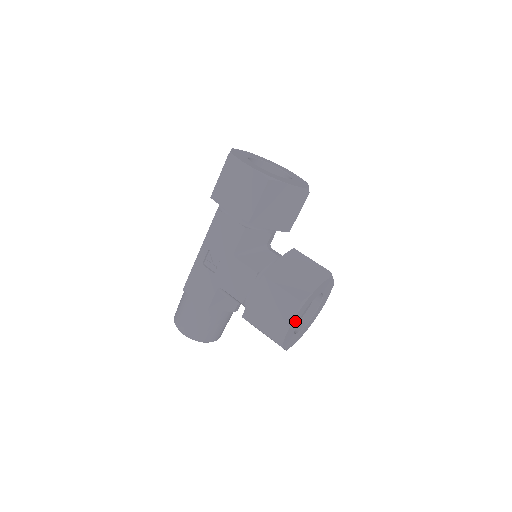
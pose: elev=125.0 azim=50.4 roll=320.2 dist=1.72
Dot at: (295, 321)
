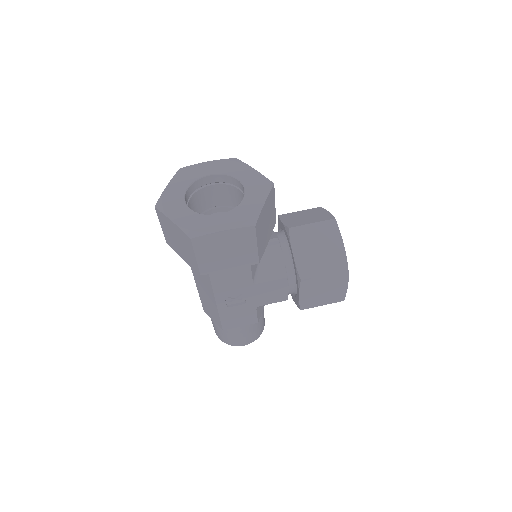
Dot at: occluded
